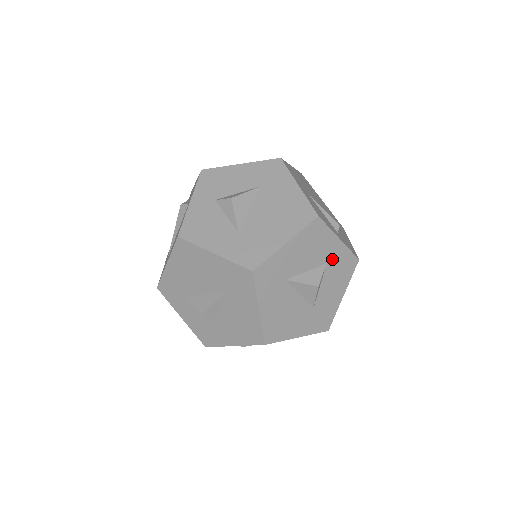
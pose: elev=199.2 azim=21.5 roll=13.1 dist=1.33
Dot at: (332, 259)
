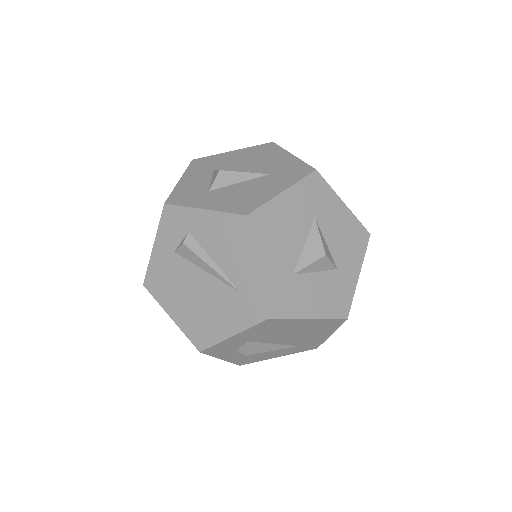
Dot at: (341, 275)
